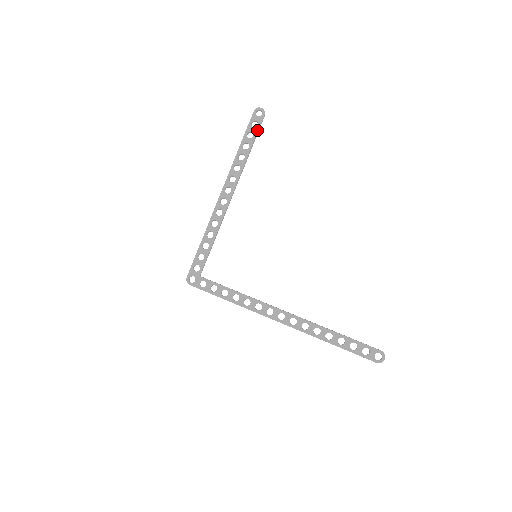
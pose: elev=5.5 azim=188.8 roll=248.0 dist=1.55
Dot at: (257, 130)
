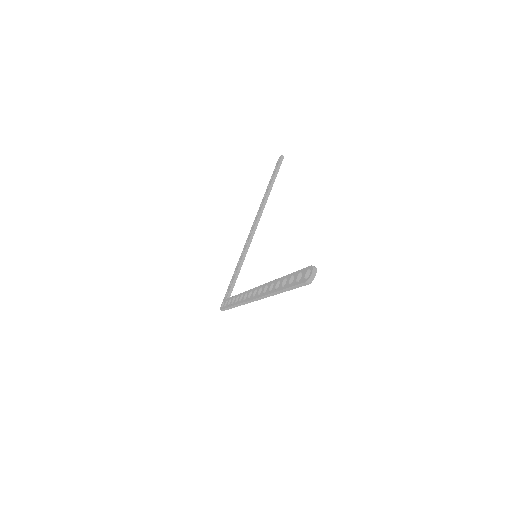
Dot at: (276, 170)
